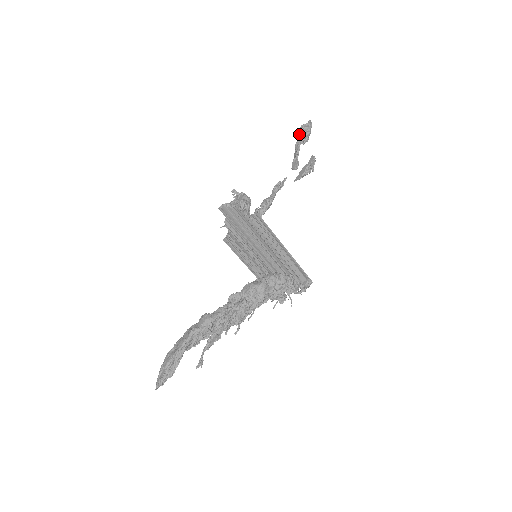
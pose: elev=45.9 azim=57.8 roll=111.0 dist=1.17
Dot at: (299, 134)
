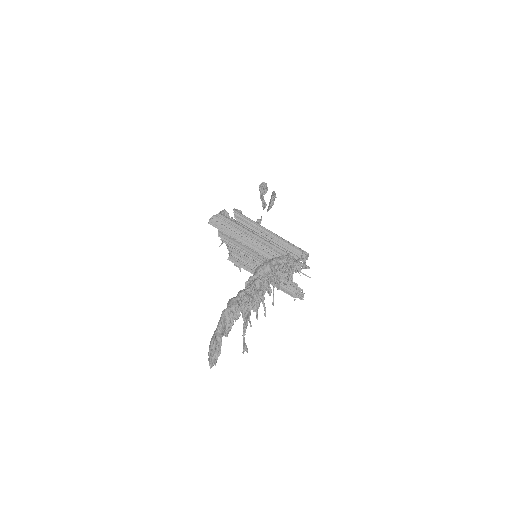
Dot at: occluded
